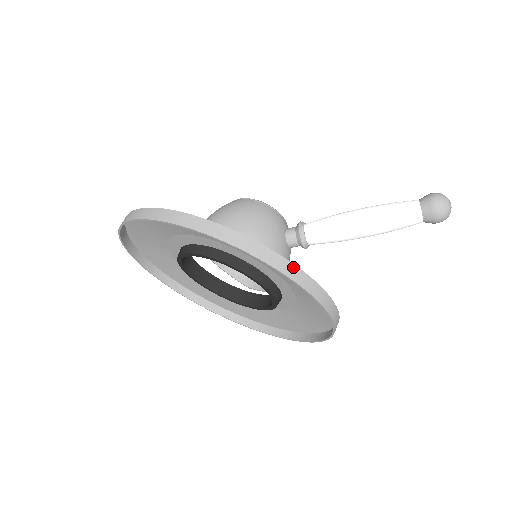
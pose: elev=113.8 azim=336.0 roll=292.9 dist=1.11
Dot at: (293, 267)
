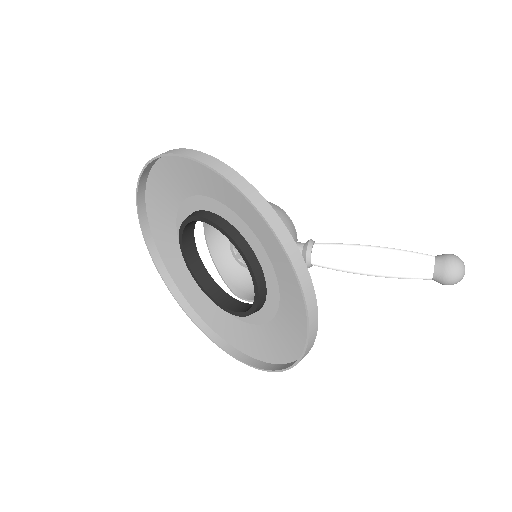
Dot at: (293, 244)
